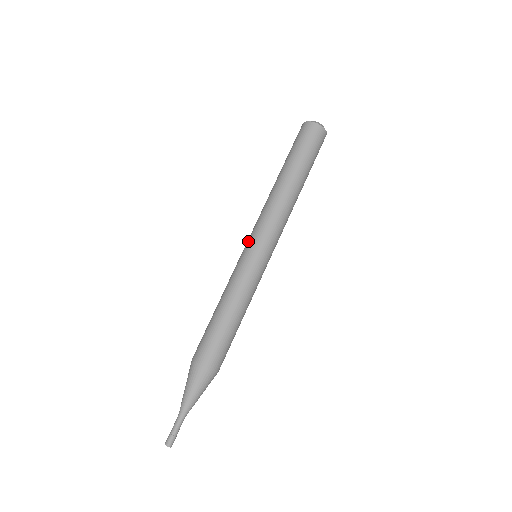
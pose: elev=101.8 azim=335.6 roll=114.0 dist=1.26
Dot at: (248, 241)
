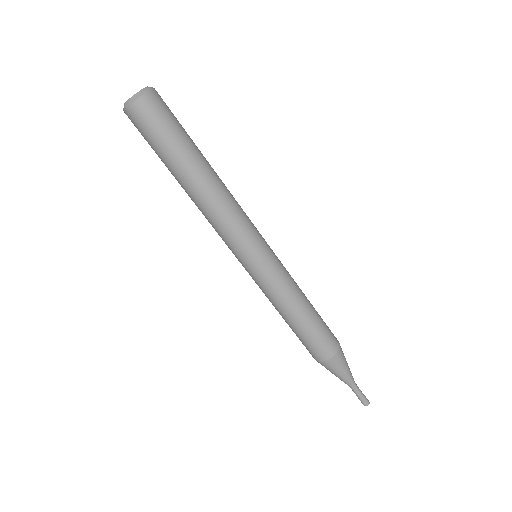
Dot at: occluded
